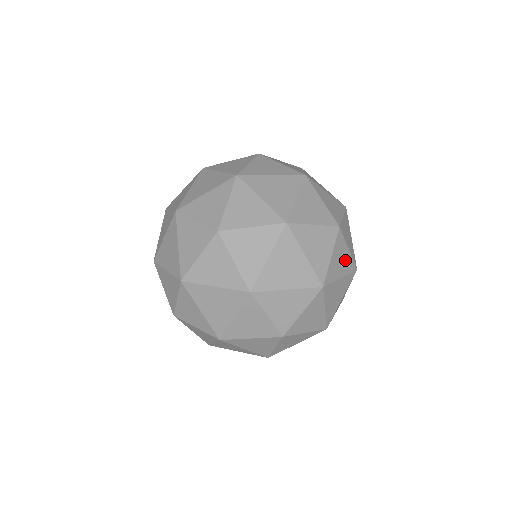
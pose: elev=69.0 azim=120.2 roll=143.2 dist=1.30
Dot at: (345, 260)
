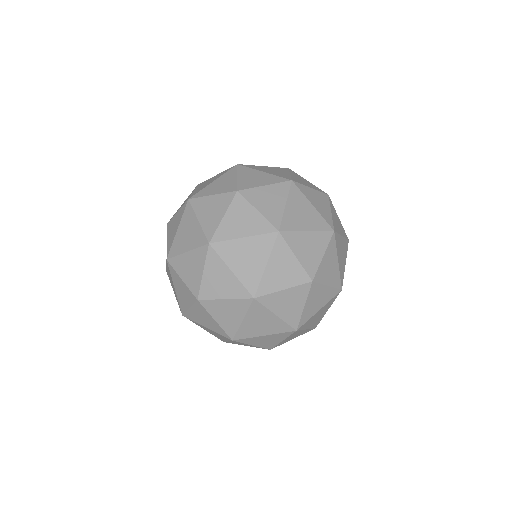
Dot at: (340, 225)
